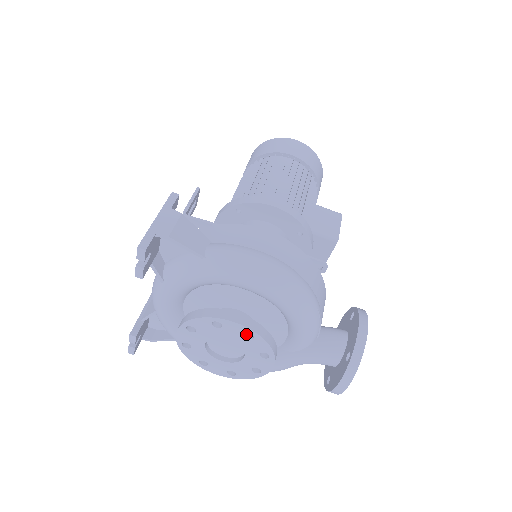
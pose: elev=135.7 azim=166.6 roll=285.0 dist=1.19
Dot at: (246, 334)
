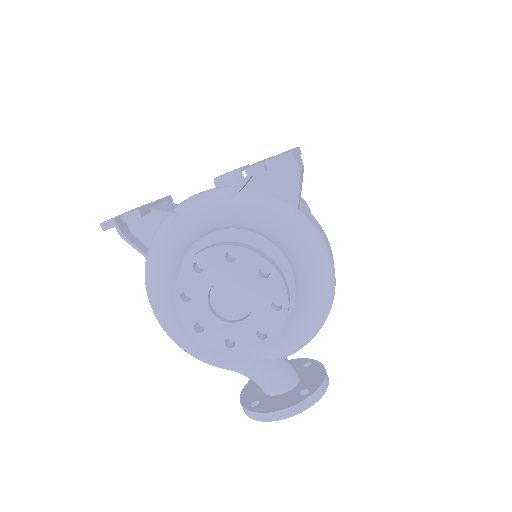
Dot at: (272, 303)
